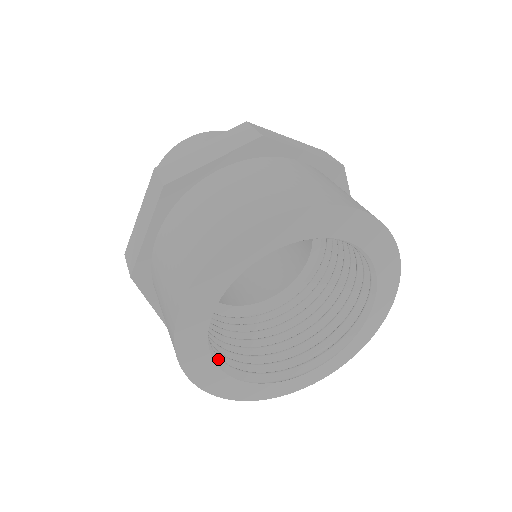
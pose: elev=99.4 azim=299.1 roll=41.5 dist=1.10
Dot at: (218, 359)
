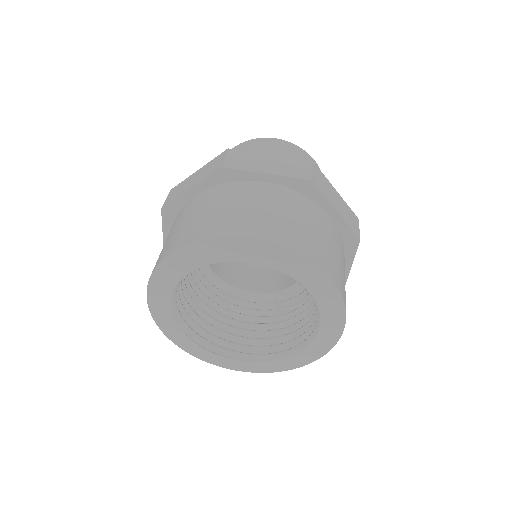
Dot at: (175, 304)
